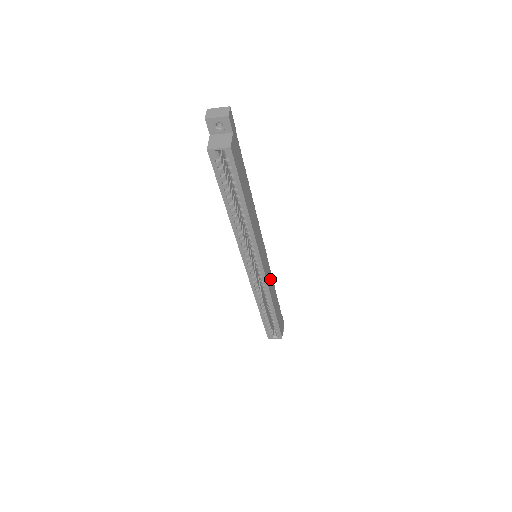
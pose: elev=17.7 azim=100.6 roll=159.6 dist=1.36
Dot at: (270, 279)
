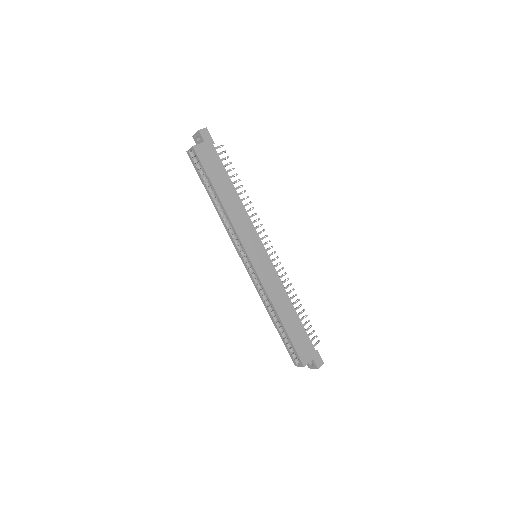
Dot at: (275, 286)
